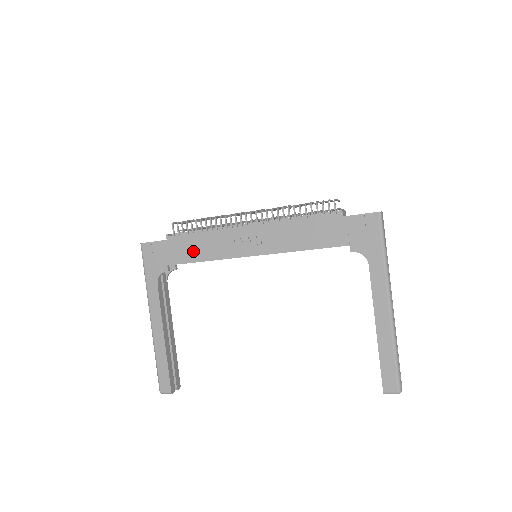
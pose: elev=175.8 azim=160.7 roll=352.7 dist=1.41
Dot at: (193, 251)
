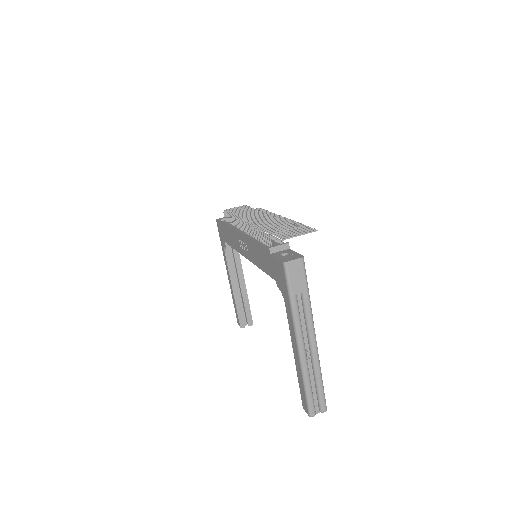
Dot at: (229, 238)
